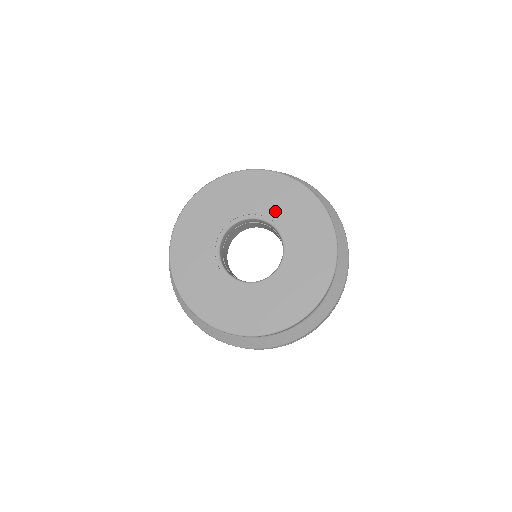
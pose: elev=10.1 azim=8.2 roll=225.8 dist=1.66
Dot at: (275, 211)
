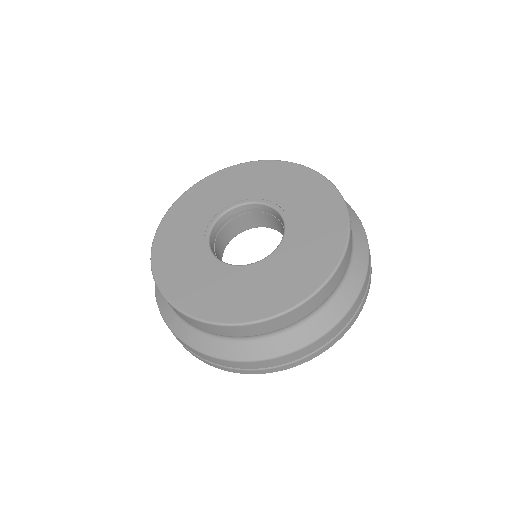
Dot at: (260, 190)
